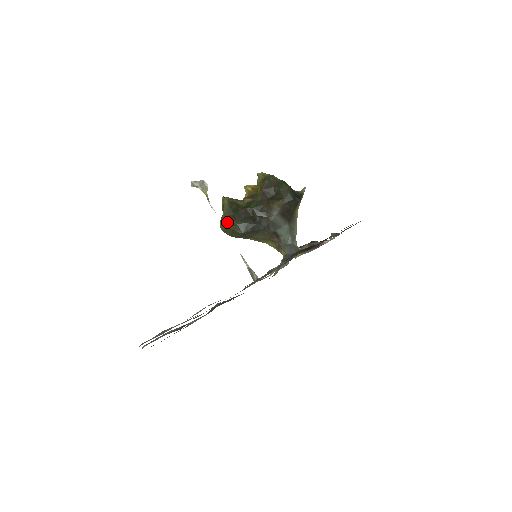
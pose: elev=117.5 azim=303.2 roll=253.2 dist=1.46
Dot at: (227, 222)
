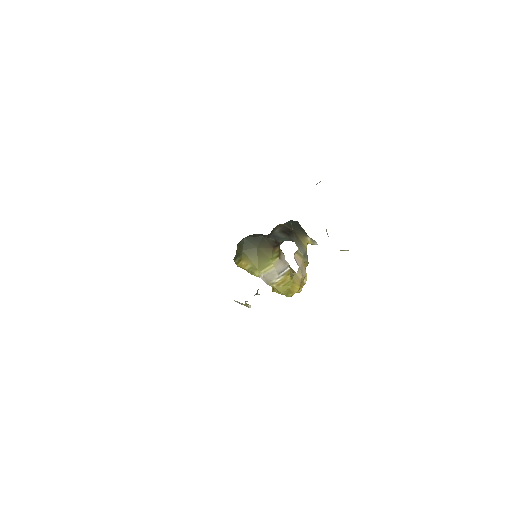
Dot at: occluded
